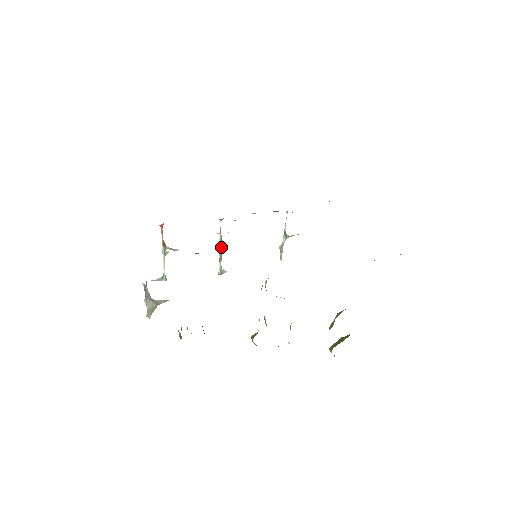
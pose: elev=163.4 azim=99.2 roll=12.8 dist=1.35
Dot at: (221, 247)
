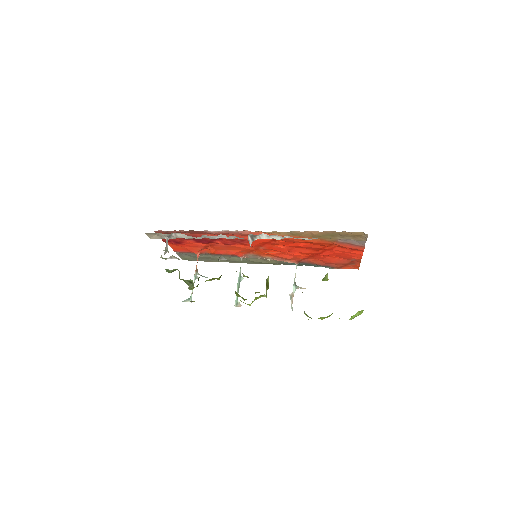
Dot at: (239, 281)
